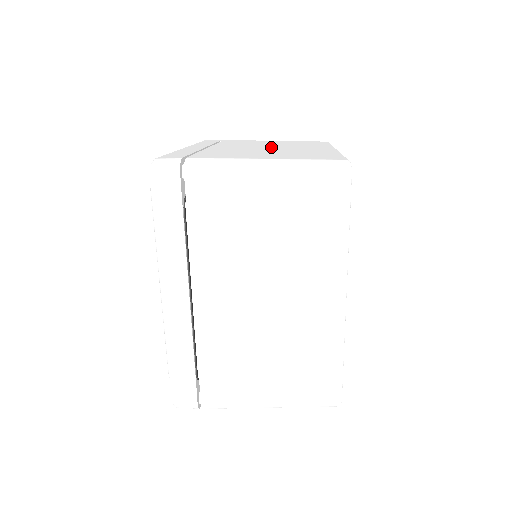
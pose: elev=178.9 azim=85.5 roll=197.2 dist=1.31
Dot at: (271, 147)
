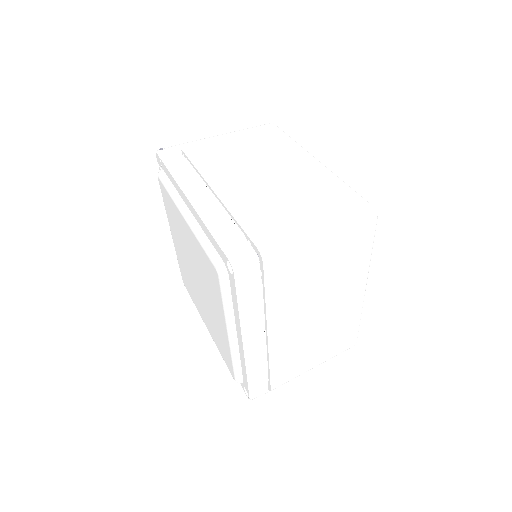
Dot at: (263, 171)
